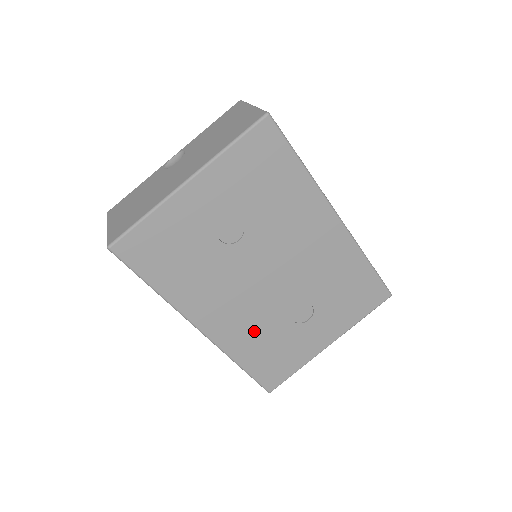
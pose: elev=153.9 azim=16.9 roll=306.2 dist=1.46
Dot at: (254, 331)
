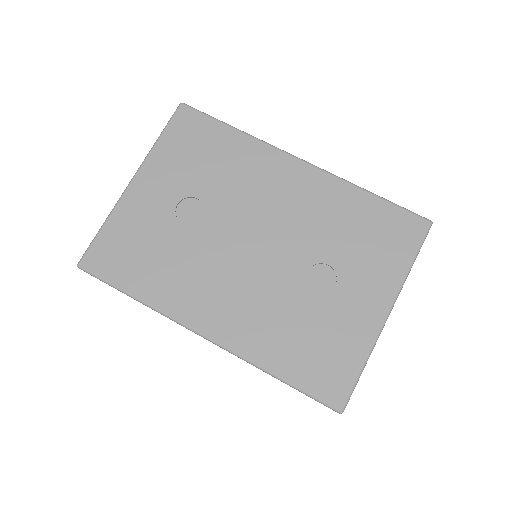
Dot at: (270, 319)
